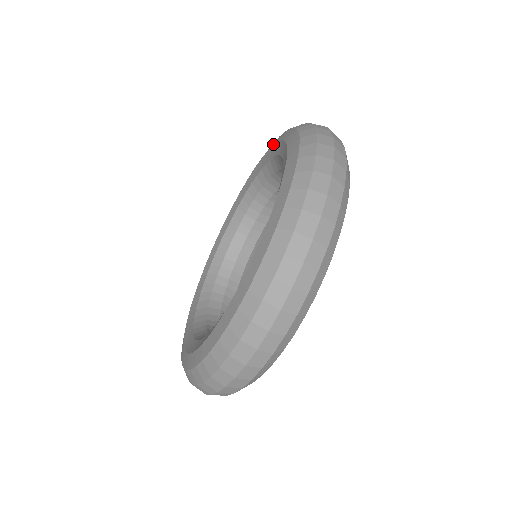
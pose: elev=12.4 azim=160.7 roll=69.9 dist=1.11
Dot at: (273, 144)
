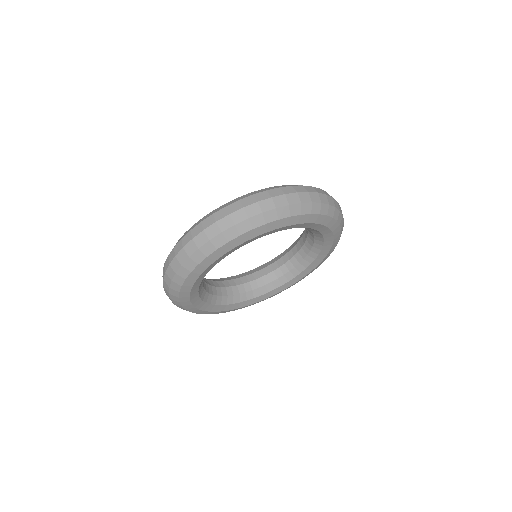
Dot at: occluded
